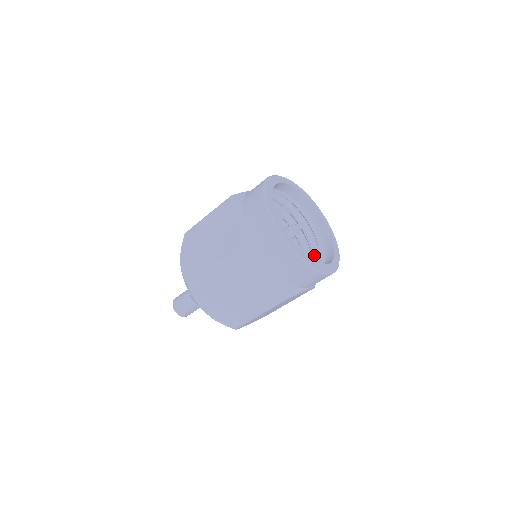
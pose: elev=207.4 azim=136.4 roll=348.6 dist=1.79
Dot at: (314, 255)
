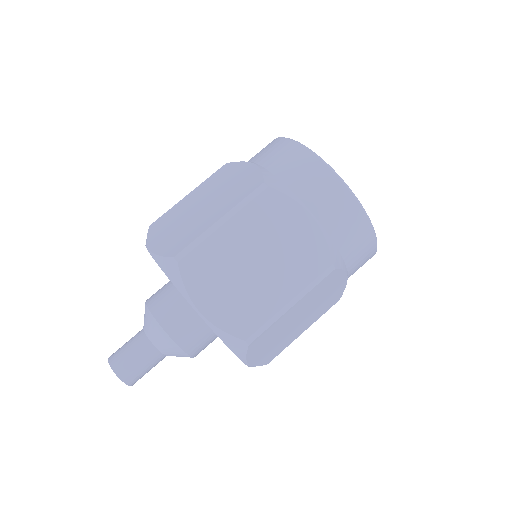
Dot at: occluded
